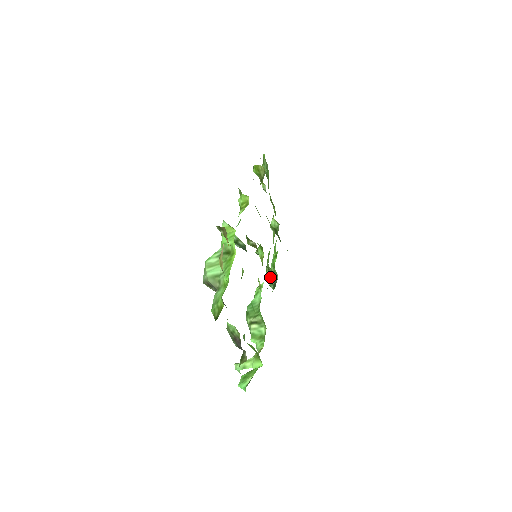
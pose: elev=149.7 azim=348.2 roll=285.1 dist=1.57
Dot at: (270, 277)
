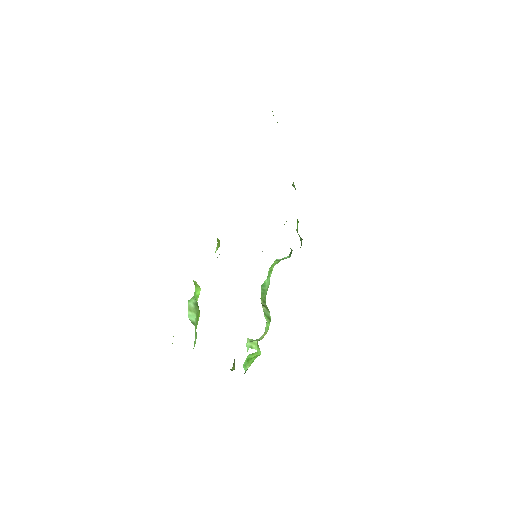
Dot at: occluded
